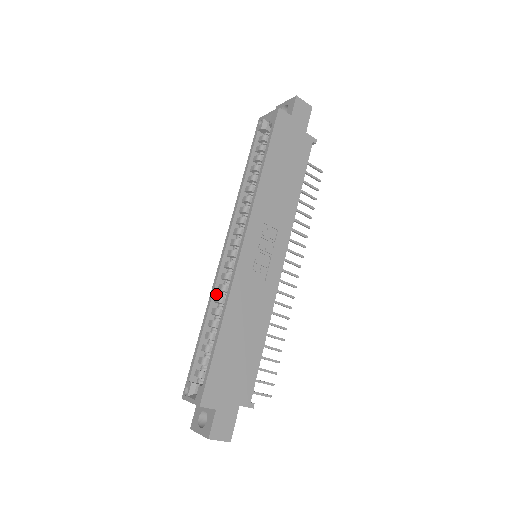
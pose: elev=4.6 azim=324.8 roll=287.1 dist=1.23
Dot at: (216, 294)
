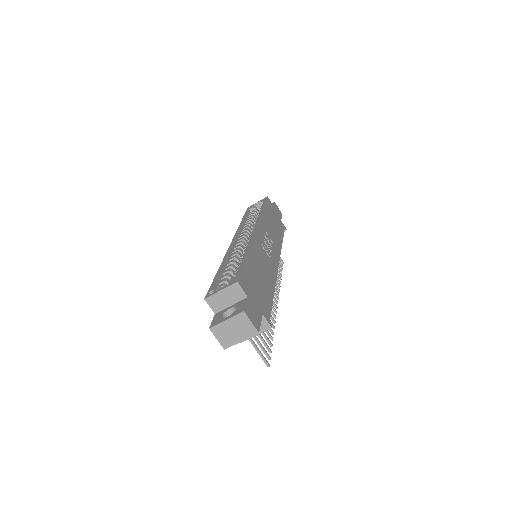
Dot at: (229, 257)
